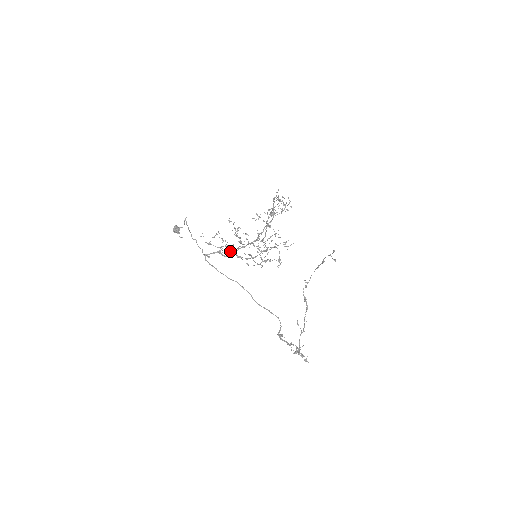
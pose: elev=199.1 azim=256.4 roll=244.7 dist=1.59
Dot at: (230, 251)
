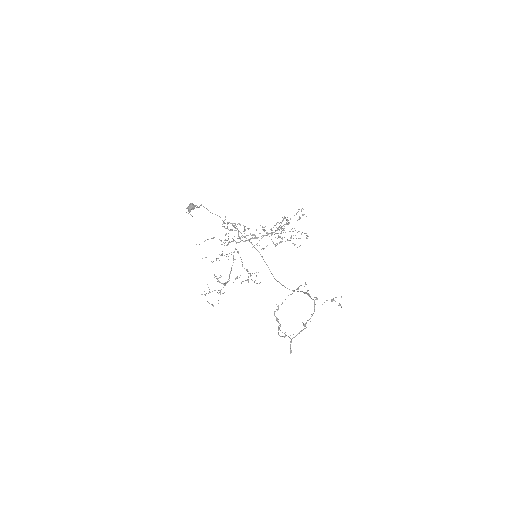
Dot at: (221, 254)
